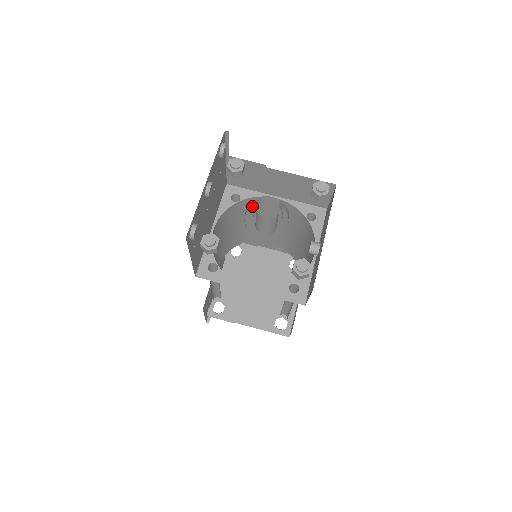
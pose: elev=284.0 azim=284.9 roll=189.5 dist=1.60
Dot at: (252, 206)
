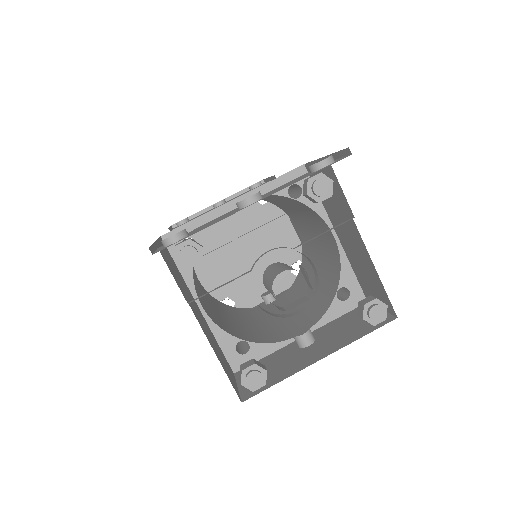
Dot at: (306, 209)
